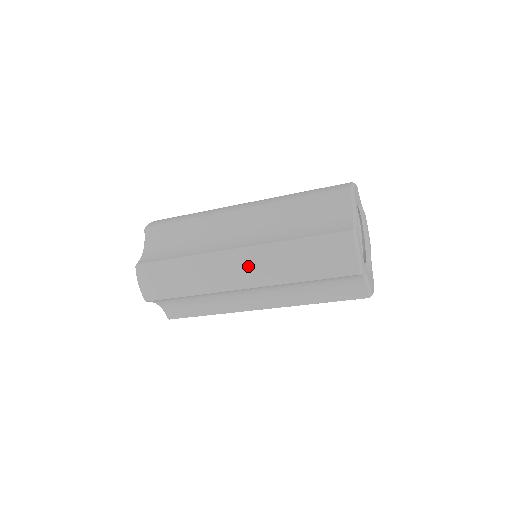
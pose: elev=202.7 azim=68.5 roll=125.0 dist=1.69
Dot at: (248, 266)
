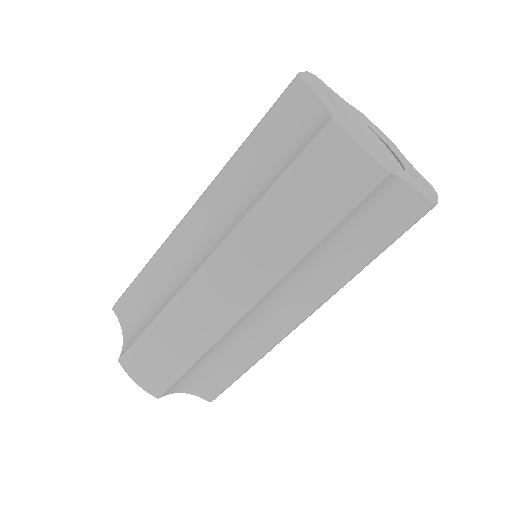
Dot at: occluded
